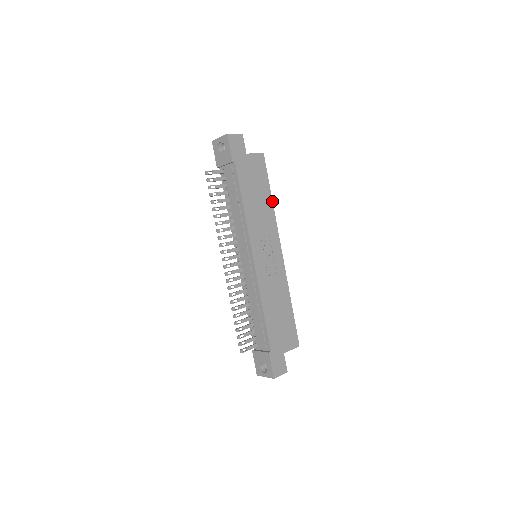
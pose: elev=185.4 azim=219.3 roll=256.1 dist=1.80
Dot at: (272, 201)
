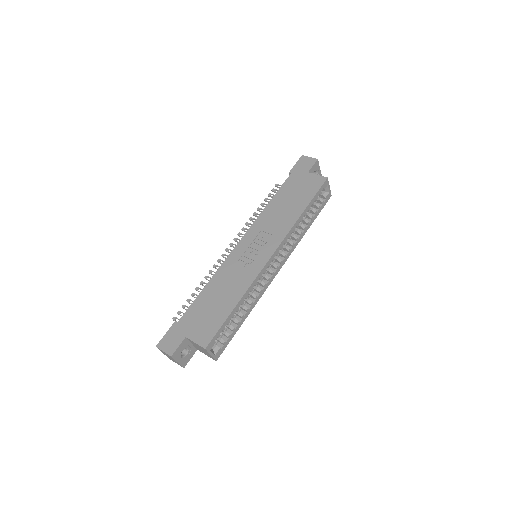
Dot at: (301, 214)
